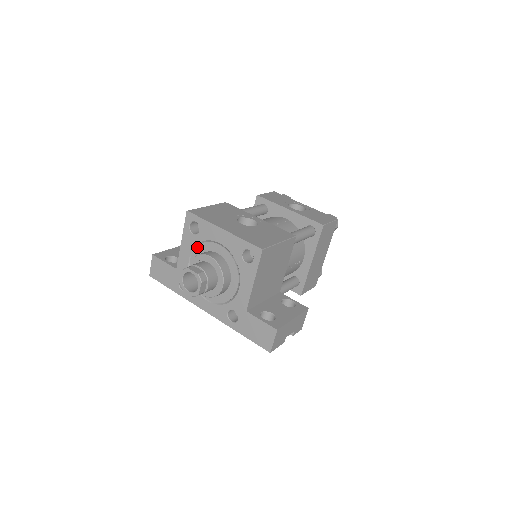
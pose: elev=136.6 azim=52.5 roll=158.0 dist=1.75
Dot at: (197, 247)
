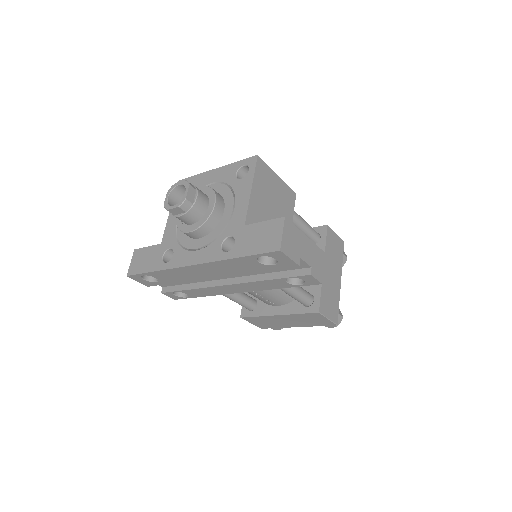
Dot at: occluded
